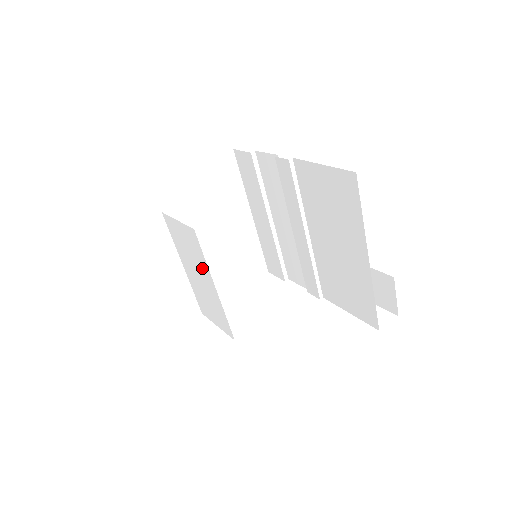
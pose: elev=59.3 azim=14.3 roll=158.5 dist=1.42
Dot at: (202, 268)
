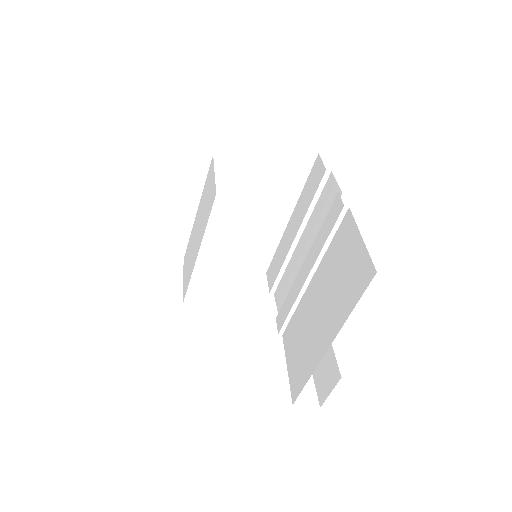
Dot at: (202, 228)
